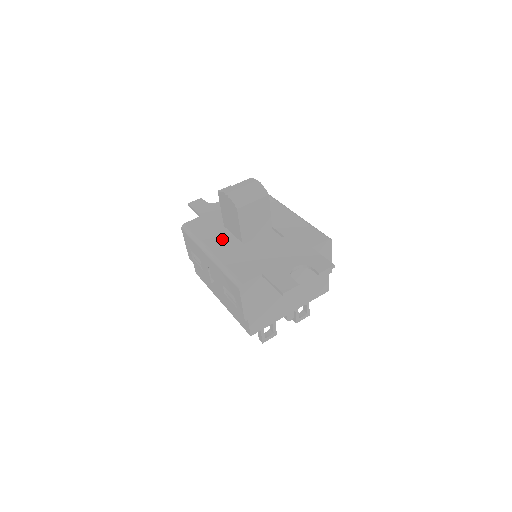
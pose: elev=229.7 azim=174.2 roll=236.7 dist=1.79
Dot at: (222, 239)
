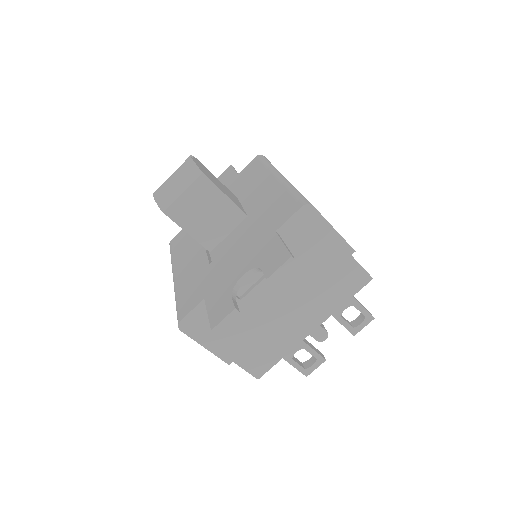
Dot at: (190, 252)
